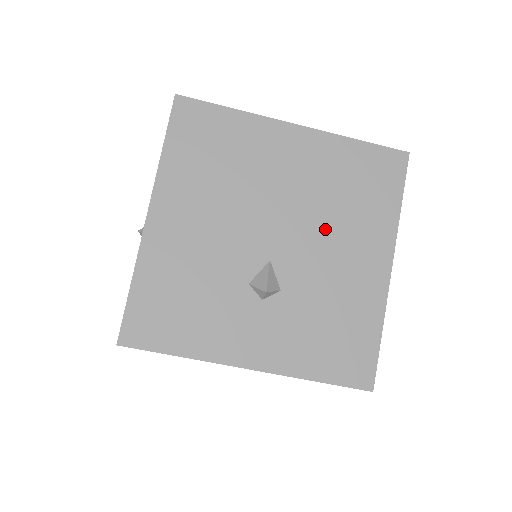
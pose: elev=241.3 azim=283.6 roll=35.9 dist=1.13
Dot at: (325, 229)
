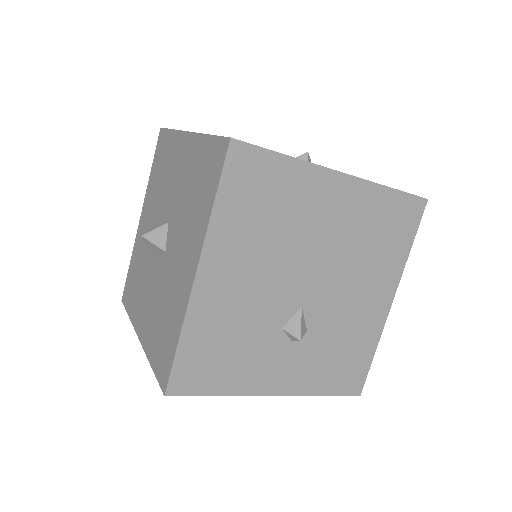
Dot at: (350, 274)
